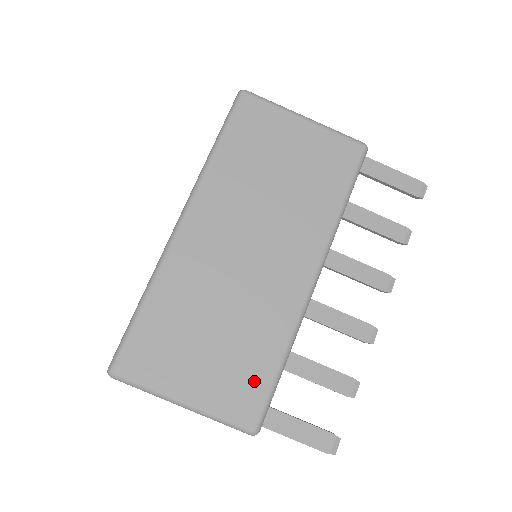
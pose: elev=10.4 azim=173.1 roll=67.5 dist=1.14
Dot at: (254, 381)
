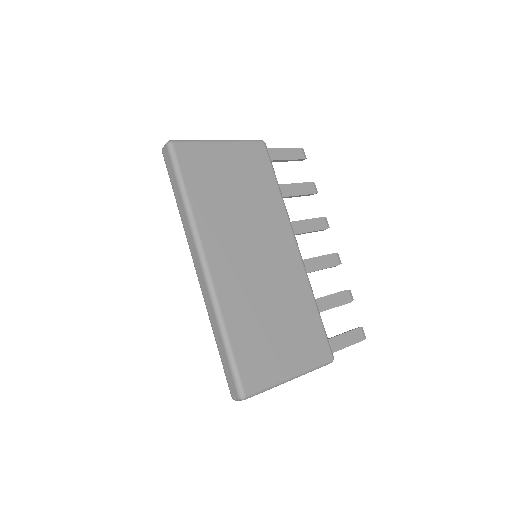
Dot at: (314, 331)
